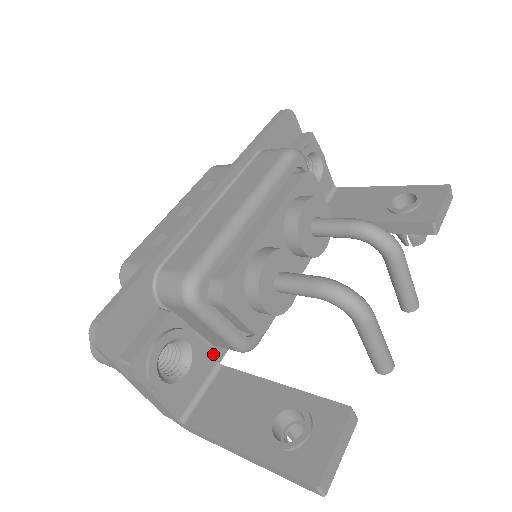
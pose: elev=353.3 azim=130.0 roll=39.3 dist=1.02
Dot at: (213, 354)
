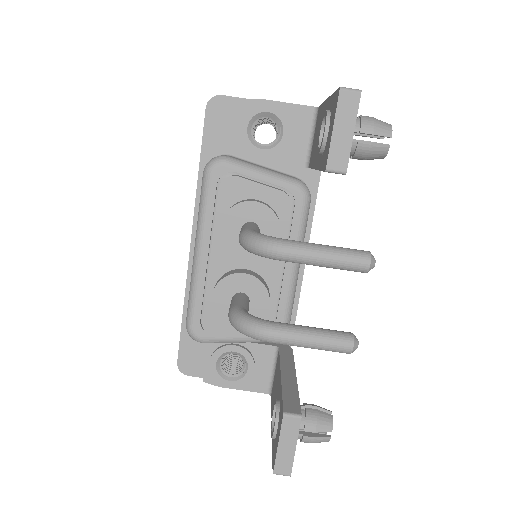
Dot at: occluded
